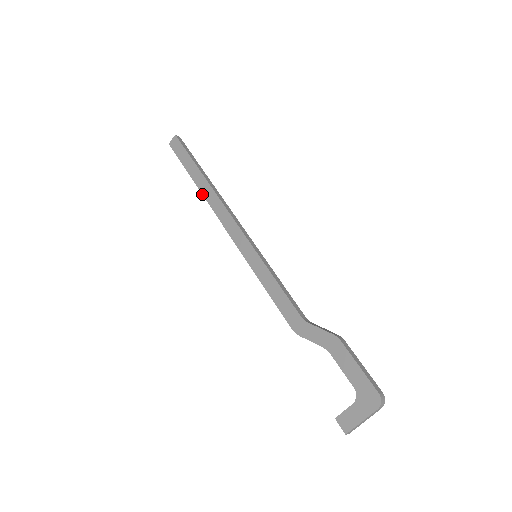
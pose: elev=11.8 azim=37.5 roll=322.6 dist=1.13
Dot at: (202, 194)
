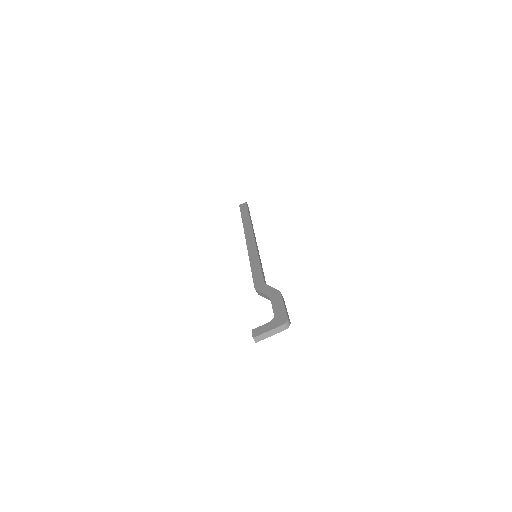
Dot at: (243, 226)
